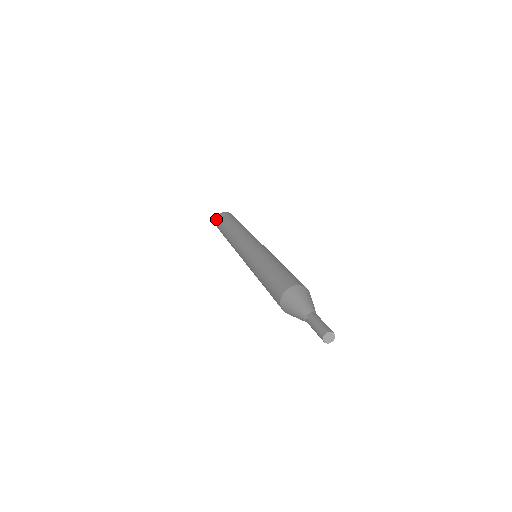
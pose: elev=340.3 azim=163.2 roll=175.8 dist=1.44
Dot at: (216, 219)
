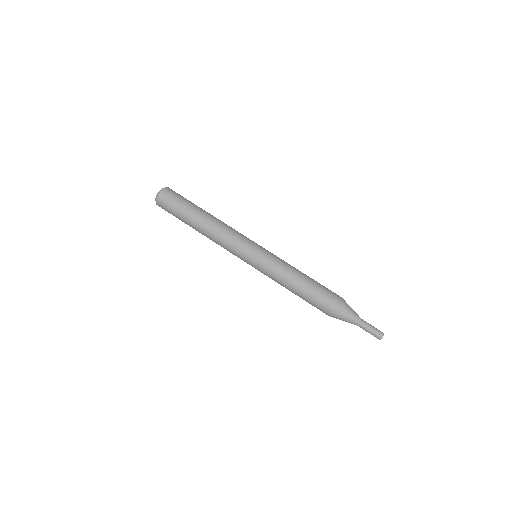
Dot at: occluded
